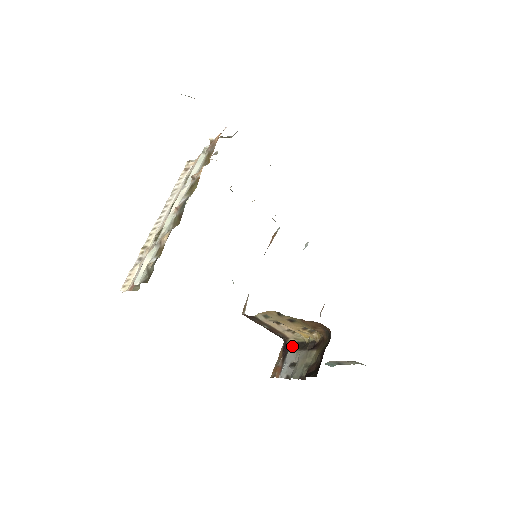
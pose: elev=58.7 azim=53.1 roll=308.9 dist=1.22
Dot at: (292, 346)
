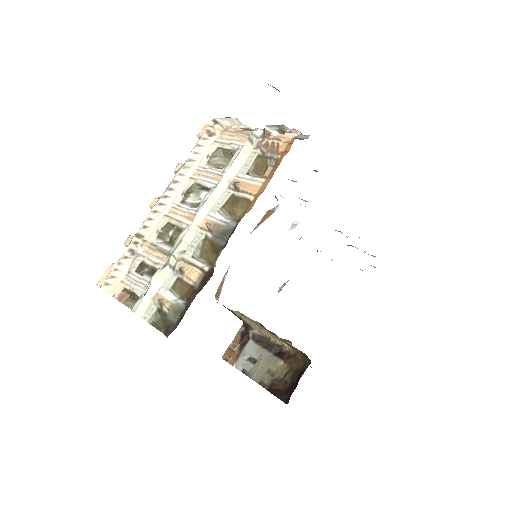
Dot at: (254, 338)
